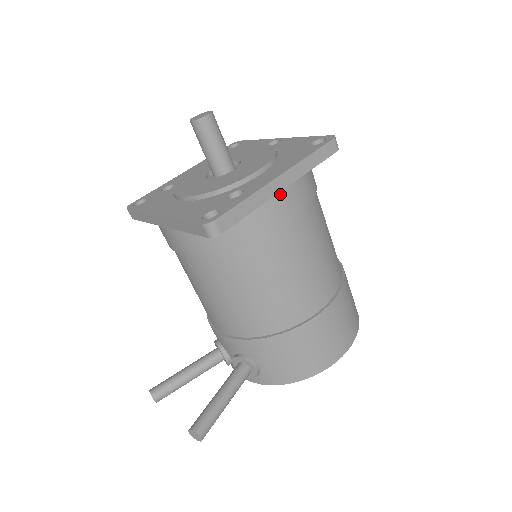
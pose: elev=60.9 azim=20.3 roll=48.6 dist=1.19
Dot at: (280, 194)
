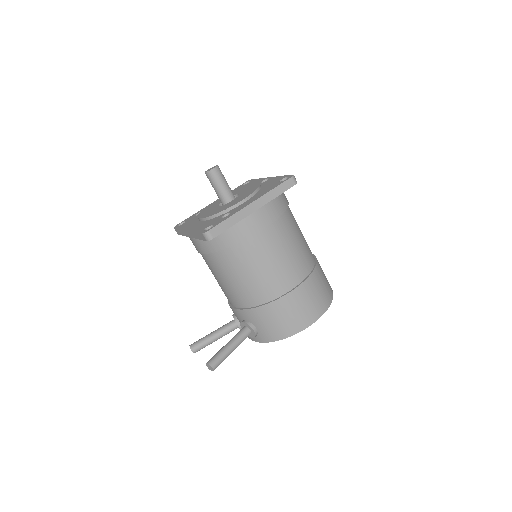
Dot at: (253, 214)
